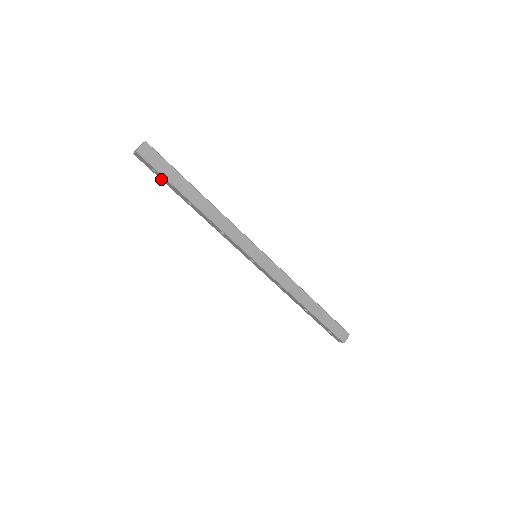
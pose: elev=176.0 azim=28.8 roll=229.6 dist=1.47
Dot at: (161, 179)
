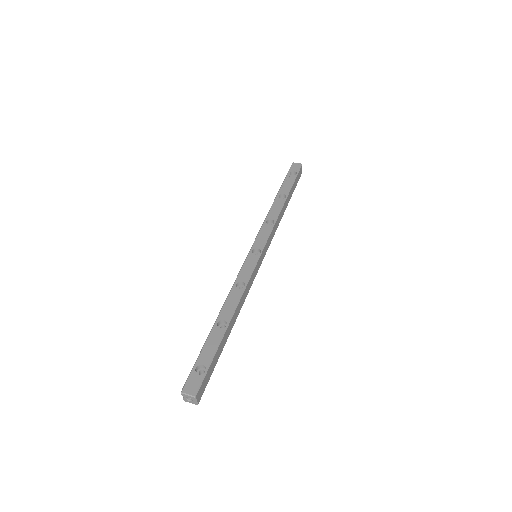
Dot at: occluded
